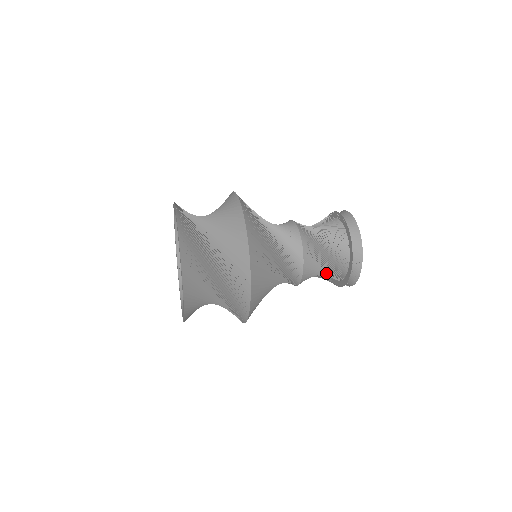
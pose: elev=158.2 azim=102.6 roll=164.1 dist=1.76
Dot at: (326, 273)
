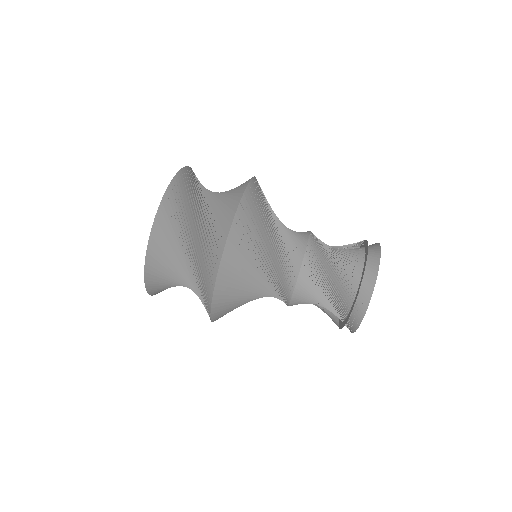
Dot at: (326, 306)
